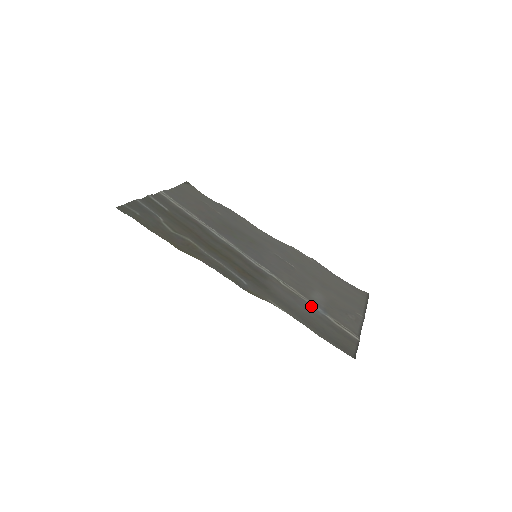
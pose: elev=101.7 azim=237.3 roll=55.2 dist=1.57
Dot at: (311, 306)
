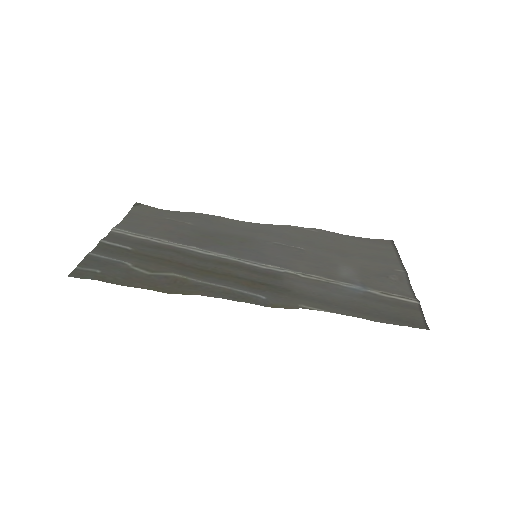
Dot at: (347, 288)
